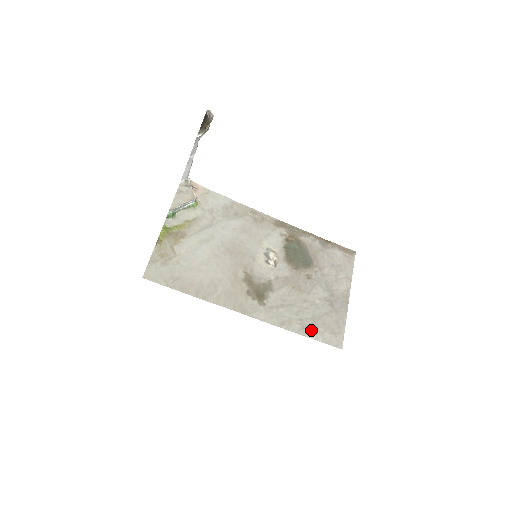
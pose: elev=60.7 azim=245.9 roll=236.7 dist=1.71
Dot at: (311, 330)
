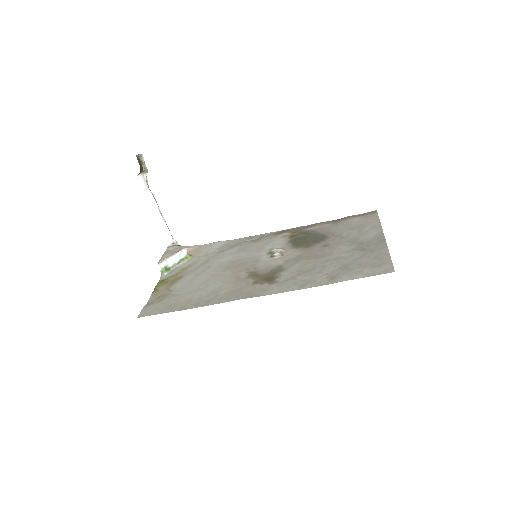
Dot at: (343, 276)
